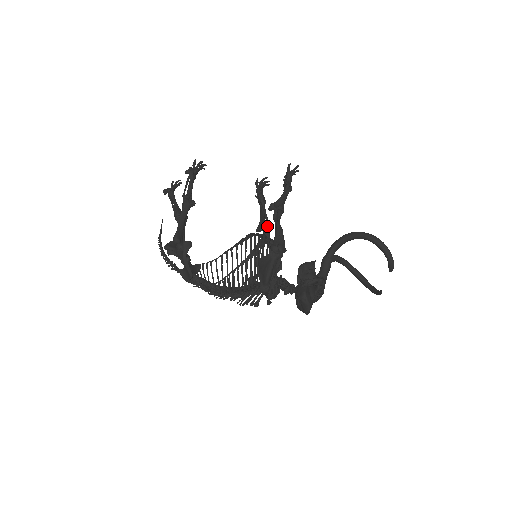
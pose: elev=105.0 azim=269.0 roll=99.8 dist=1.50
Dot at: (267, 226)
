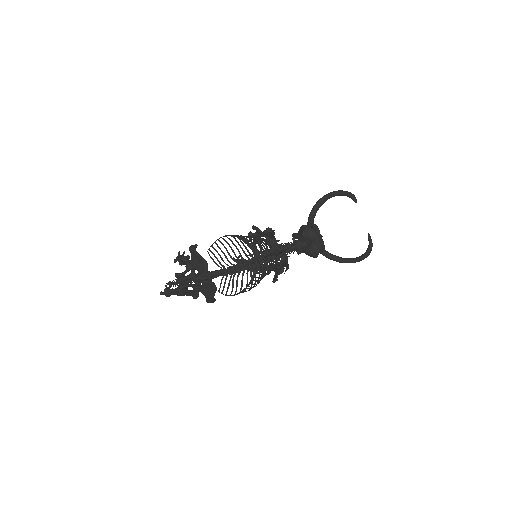
Dot at: occluded
